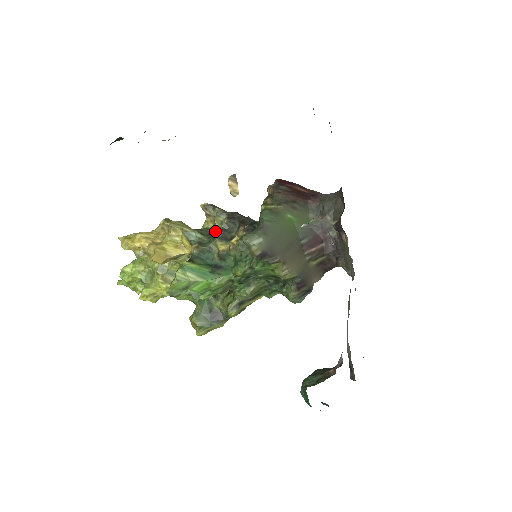
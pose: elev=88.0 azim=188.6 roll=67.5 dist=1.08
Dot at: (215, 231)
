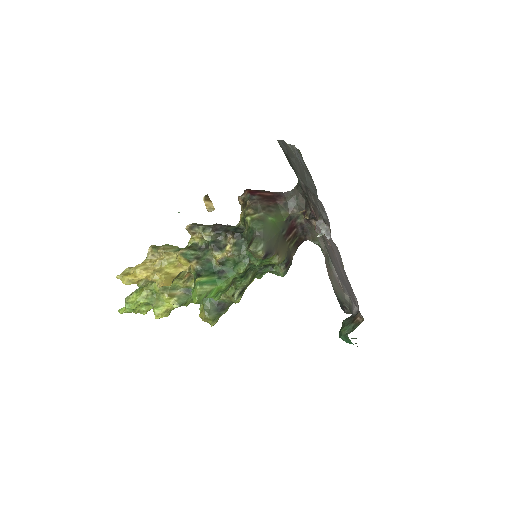
Dot at: (205, 244)
